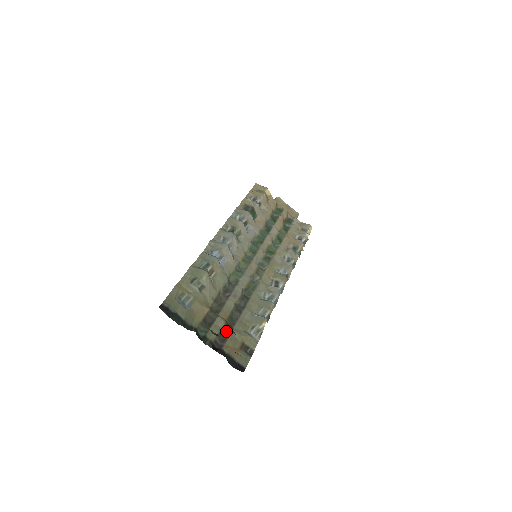
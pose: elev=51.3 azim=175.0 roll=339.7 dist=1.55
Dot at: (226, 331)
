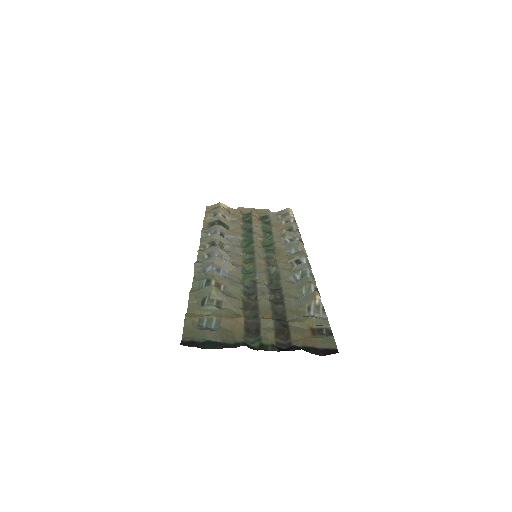
Dot at: (281, 327)
